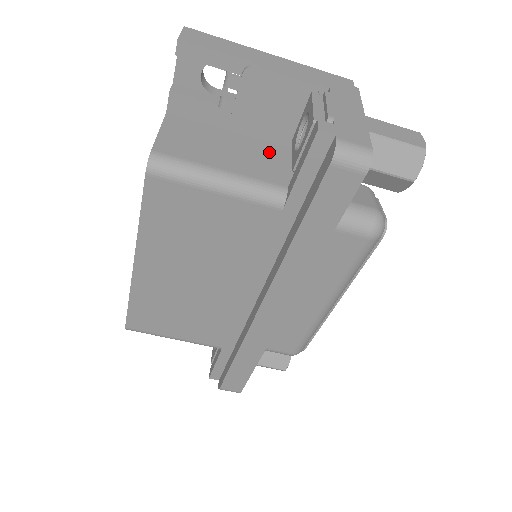
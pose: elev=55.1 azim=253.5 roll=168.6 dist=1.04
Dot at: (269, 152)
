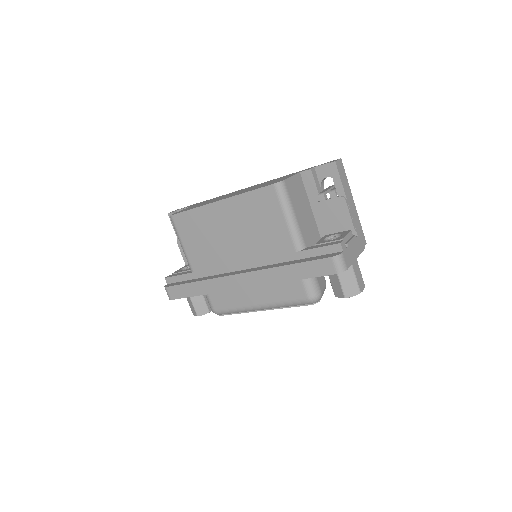
Dot at: (313, 229)
